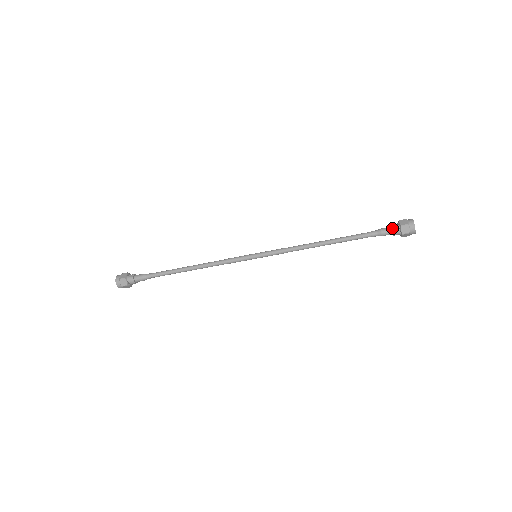
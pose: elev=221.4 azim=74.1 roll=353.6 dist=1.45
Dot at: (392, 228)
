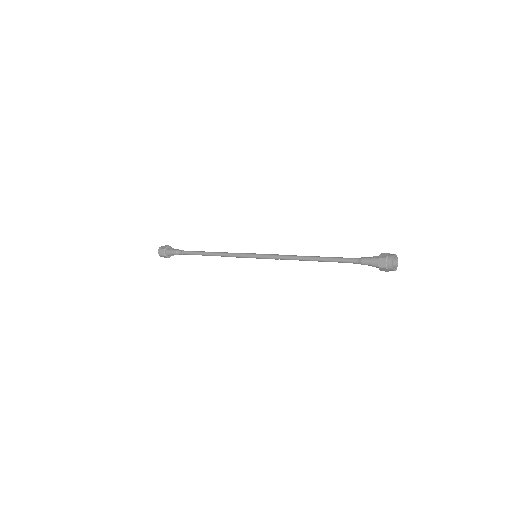
Dot at: (371, 258)
